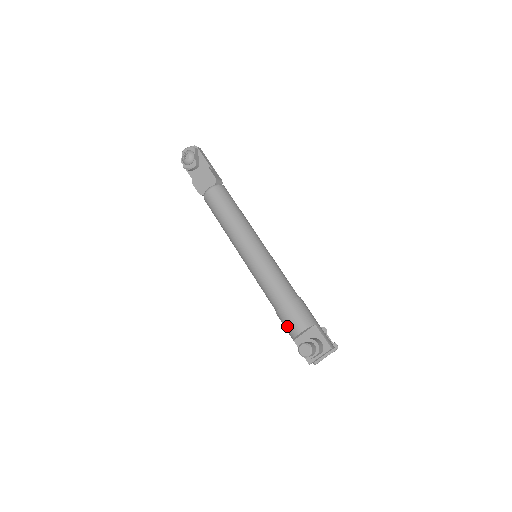
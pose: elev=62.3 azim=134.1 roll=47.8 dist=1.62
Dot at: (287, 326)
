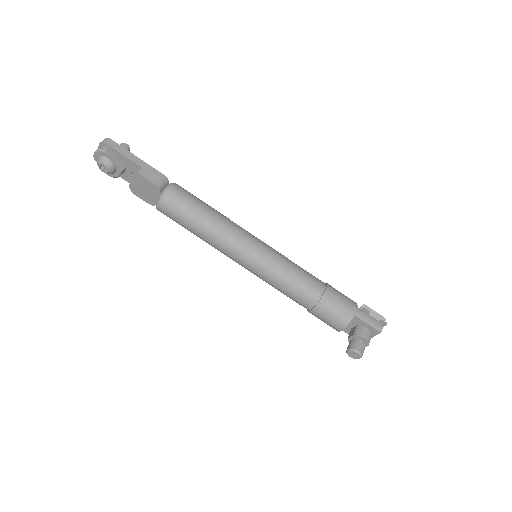
Dot at: occluded
